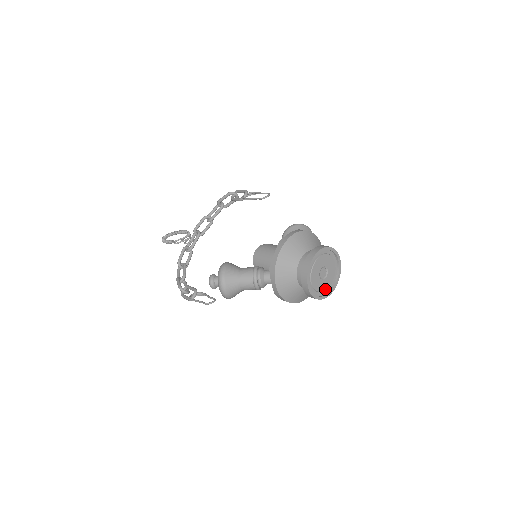
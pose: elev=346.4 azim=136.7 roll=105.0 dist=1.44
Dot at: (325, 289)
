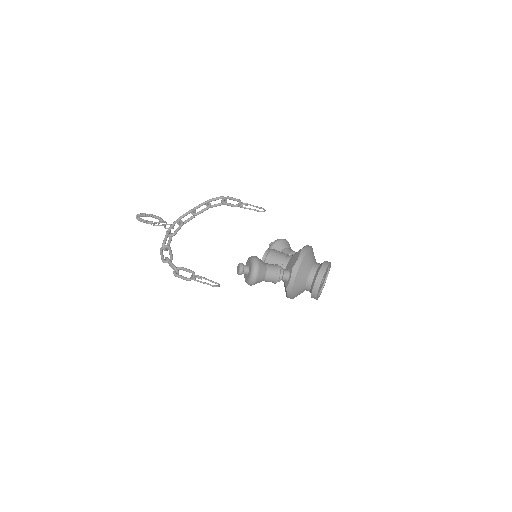
Dot at: occluded
